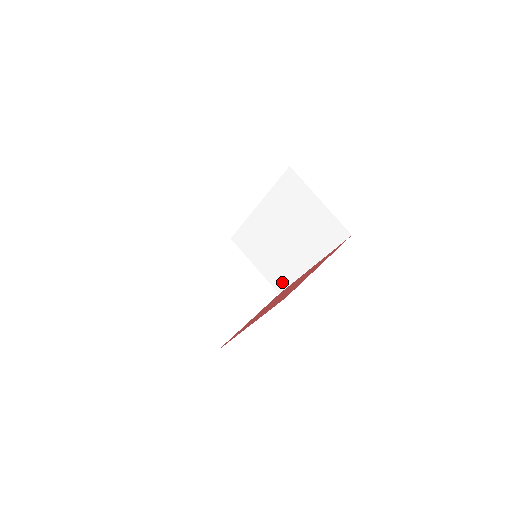
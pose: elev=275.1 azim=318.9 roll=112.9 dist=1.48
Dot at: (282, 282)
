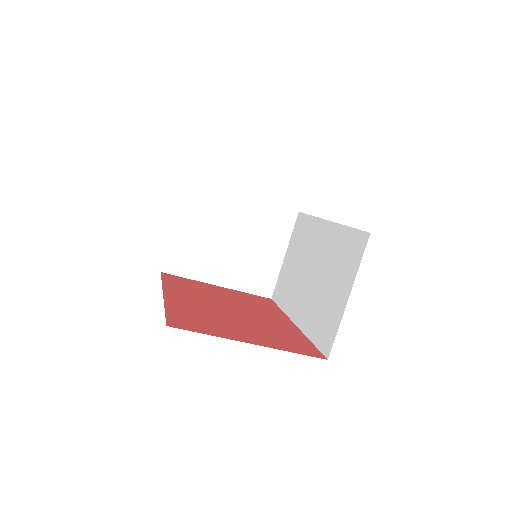
Dot at: (279, 296)
